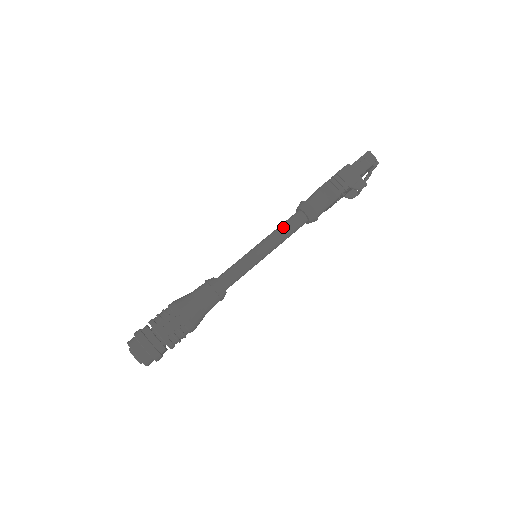
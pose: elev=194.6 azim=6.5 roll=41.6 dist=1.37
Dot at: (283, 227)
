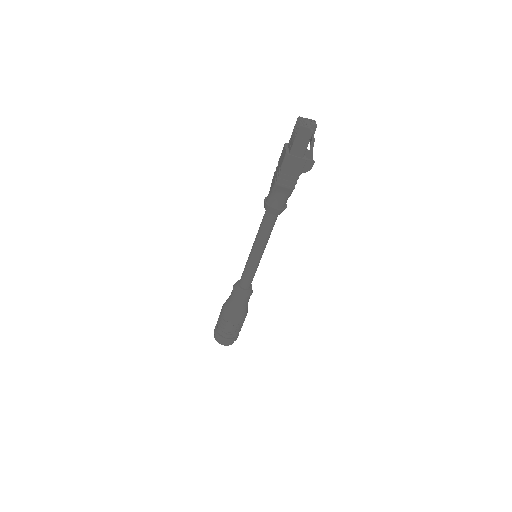
Dot at: (263, 232)
